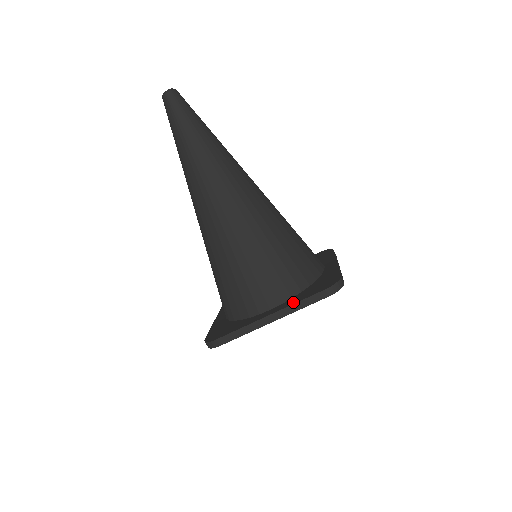
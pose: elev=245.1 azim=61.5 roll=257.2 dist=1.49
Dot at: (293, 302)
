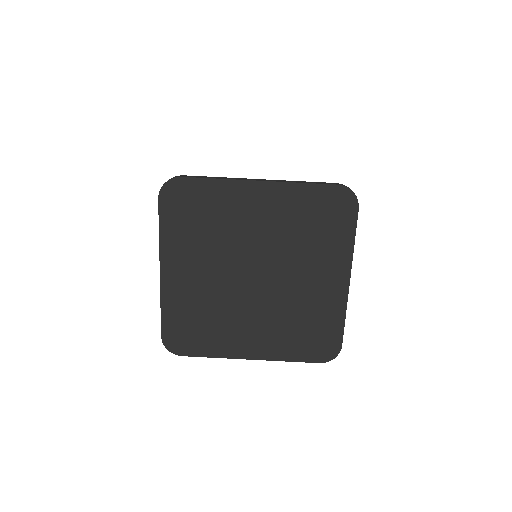
Dot at: occluded
